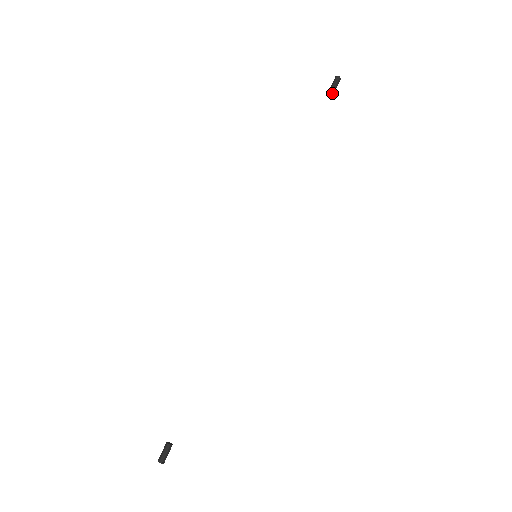
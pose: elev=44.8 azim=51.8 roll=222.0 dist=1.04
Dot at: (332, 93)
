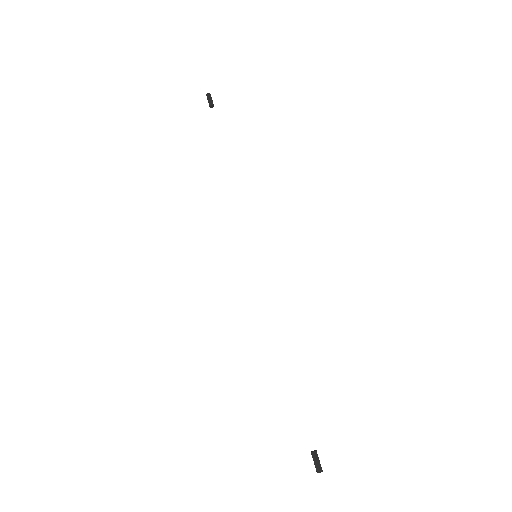
Dot at: occluded
